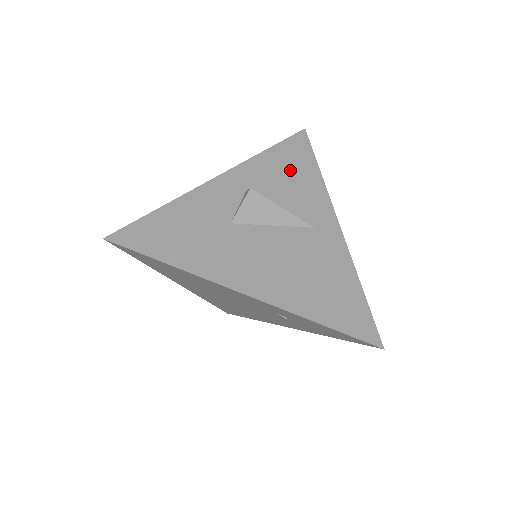
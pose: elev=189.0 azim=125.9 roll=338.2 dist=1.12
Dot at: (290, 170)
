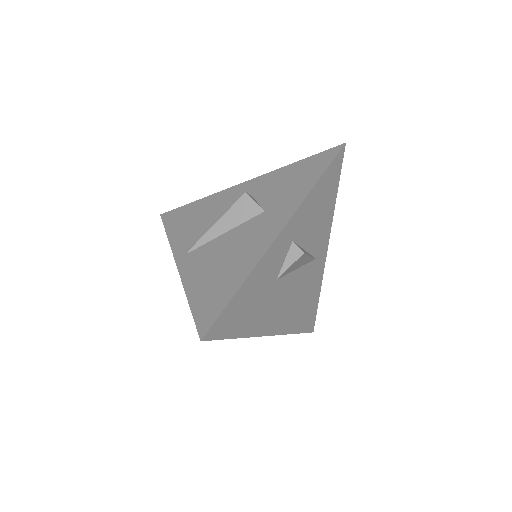
Dot at: (322, 203)
